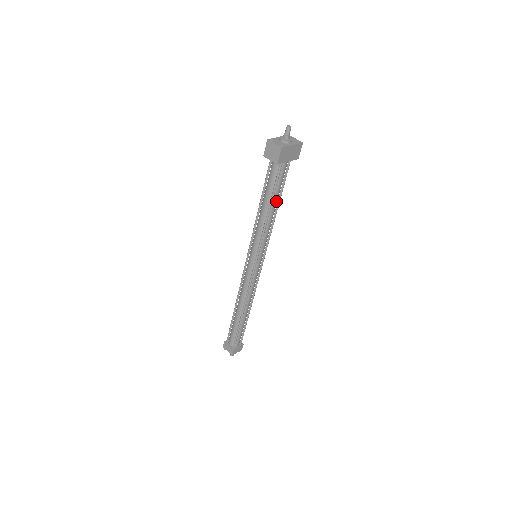
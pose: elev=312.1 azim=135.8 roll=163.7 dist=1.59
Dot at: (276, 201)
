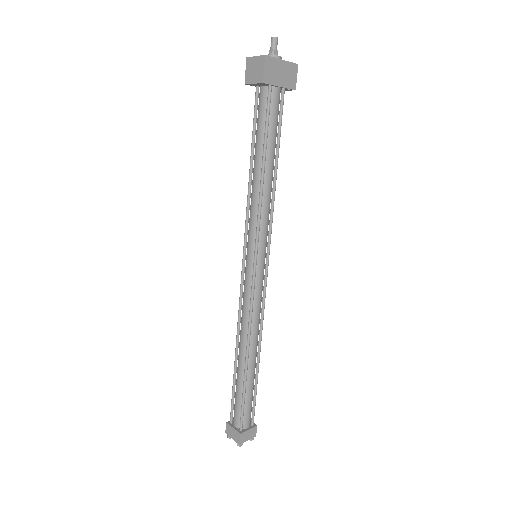
Dot at: (272, 155)
